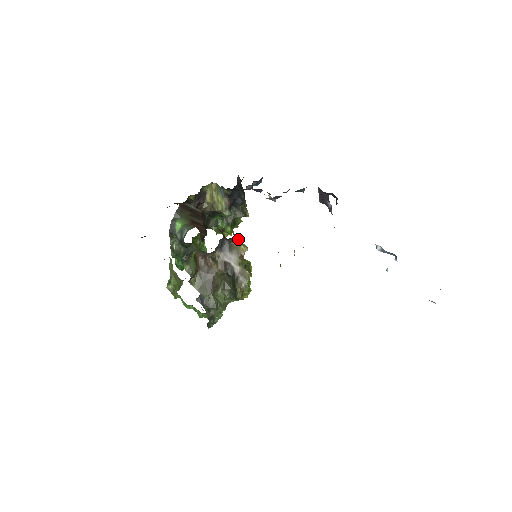
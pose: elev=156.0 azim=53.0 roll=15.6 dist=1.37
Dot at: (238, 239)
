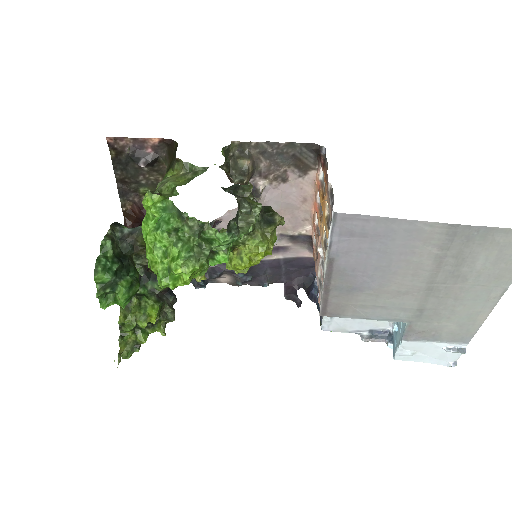
Dot at: occluded
